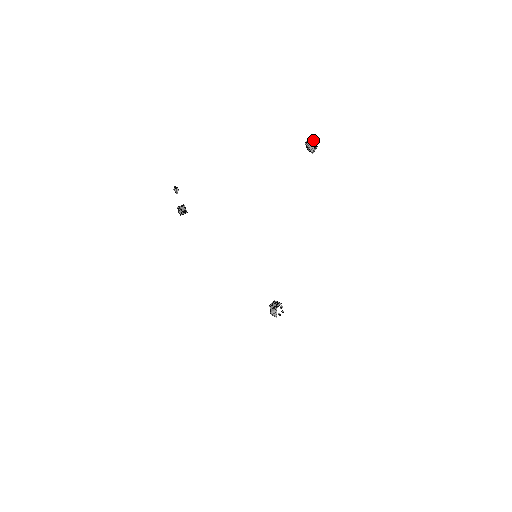
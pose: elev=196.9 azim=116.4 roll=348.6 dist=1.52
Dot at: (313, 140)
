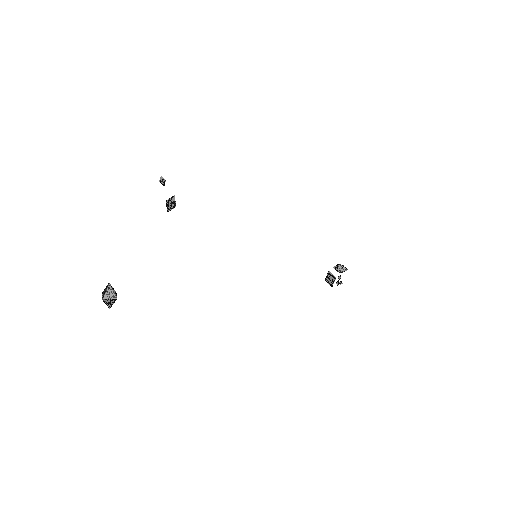
Dot at: (102, 297)
